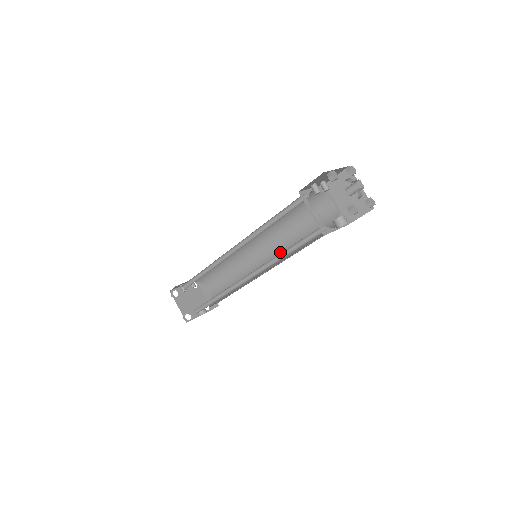
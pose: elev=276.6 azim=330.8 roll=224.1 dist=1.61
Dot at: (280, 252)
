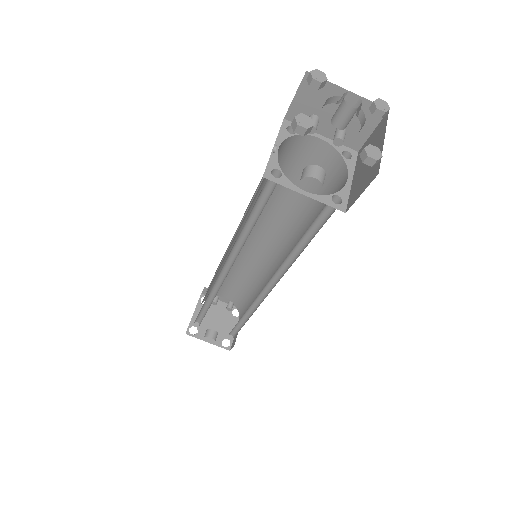
Dot at: occluded
